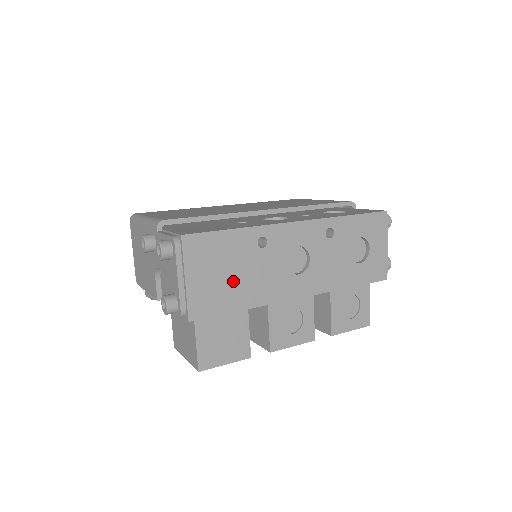
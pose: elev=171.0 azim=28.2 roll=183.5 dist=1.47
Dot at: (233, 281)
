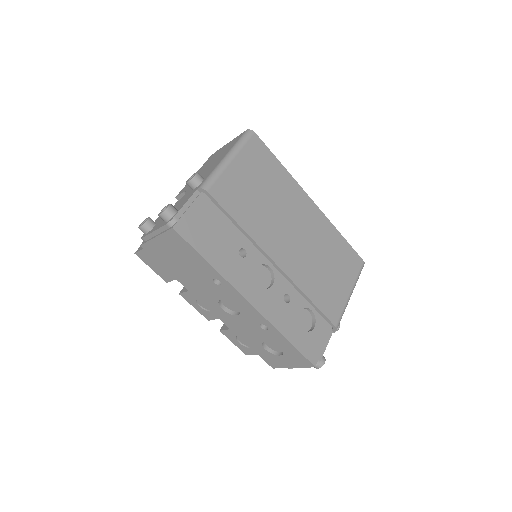
Dot at: (181, 267)
